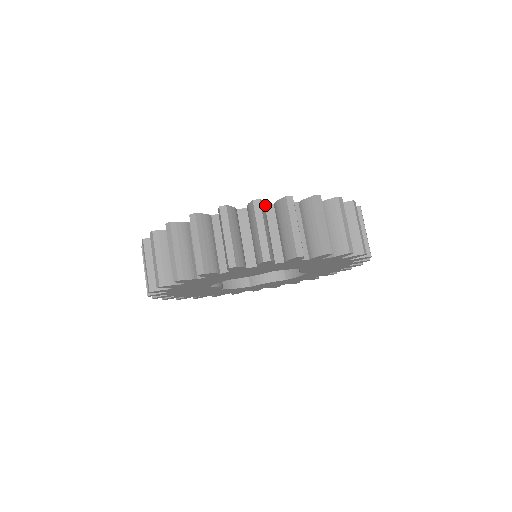
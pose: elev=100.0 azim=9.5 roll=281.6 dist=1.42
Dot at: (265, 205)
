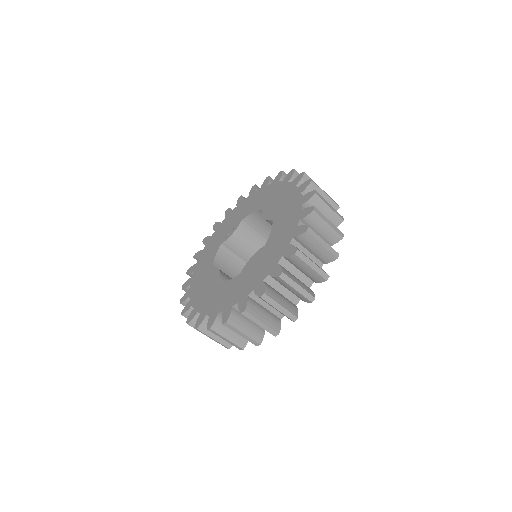
Dot at: (198, 312)
